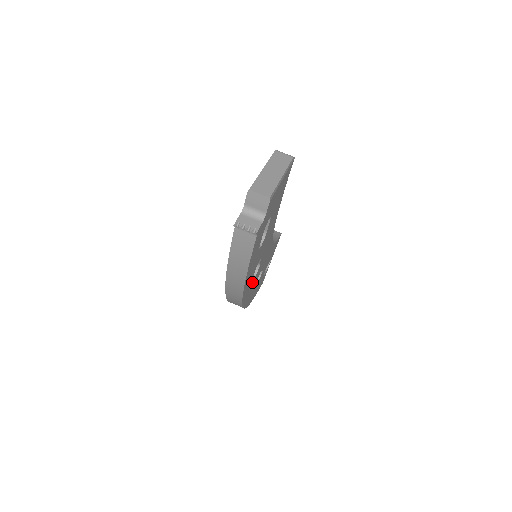
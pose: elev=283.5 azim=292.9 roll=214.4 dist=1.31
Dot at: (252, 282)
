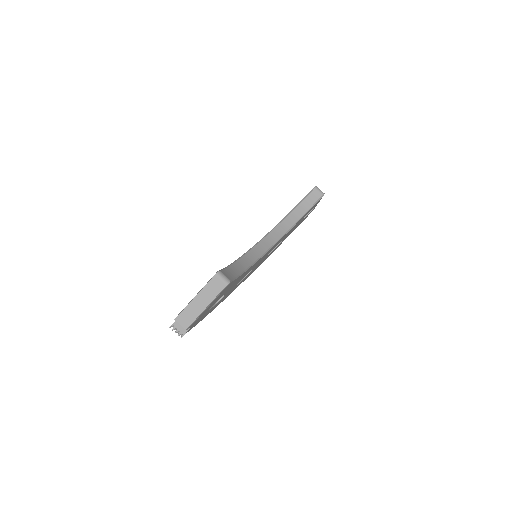
Dot at: (245, 277)
